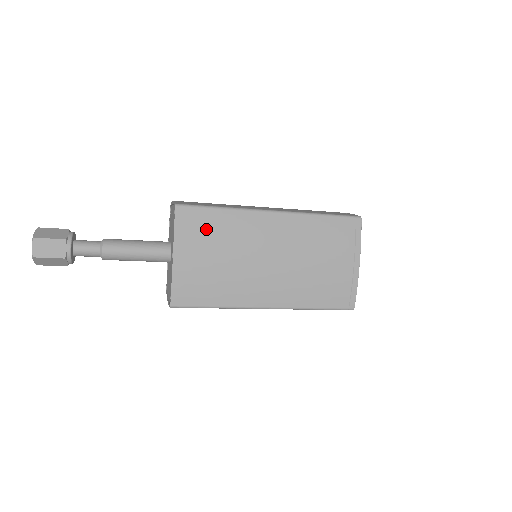
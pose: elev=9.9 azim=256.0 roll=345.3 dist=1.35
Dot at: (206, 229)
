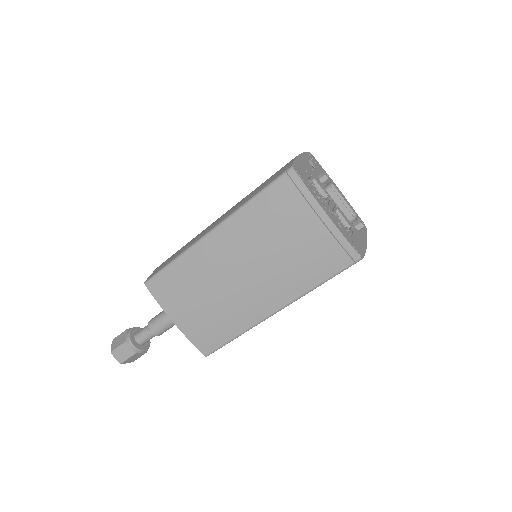
Dot at: (176, 286)
